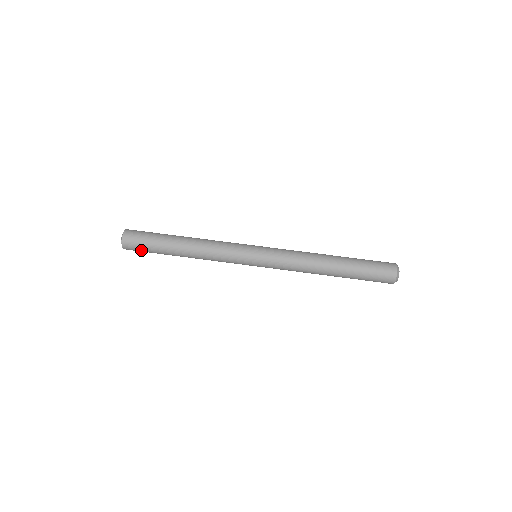
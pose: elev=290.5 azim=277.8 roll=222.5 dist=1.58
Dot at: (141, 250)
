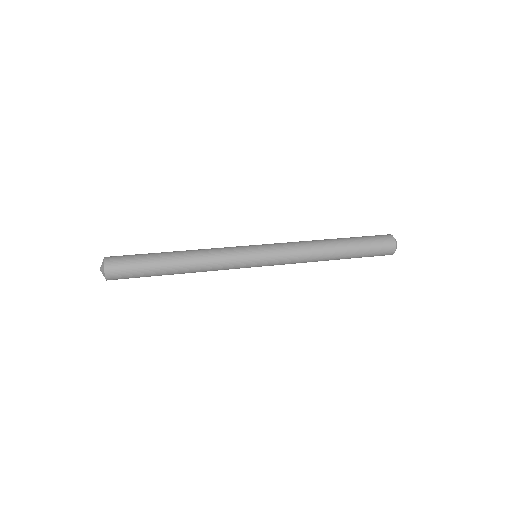
Dot at: (127, 259)
